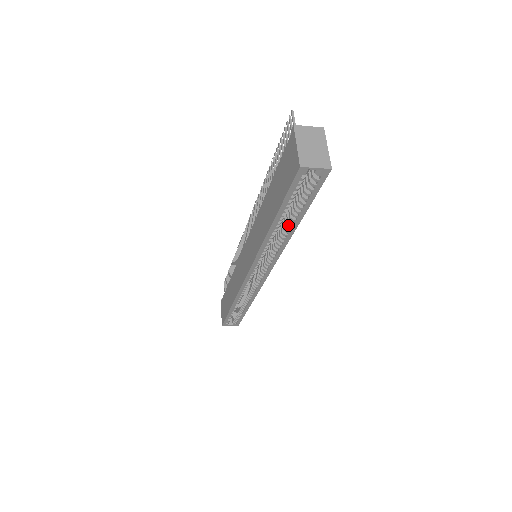
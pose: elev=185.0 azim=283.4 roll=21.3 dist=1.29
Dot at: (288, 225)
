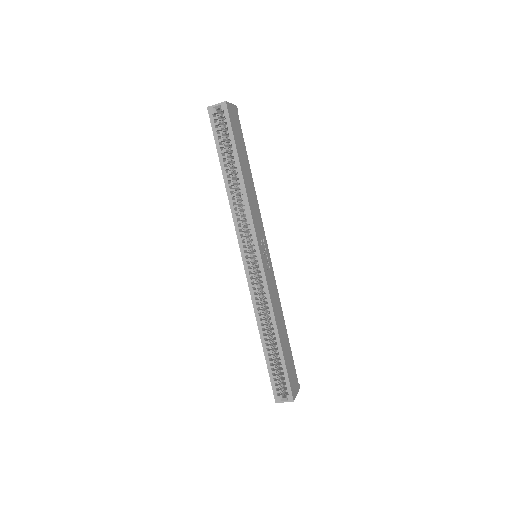
Dot at: (237, 176)
